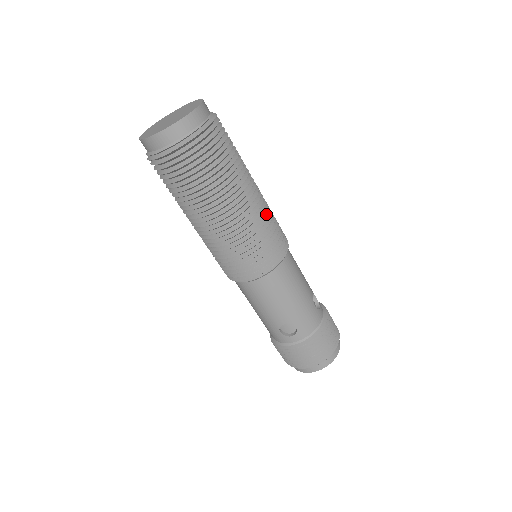
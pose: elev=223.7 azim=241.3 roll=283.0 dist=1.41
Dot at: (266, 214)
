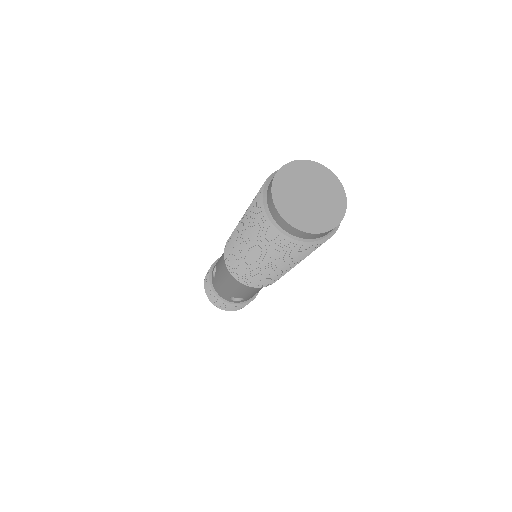
Dot at: occluded
